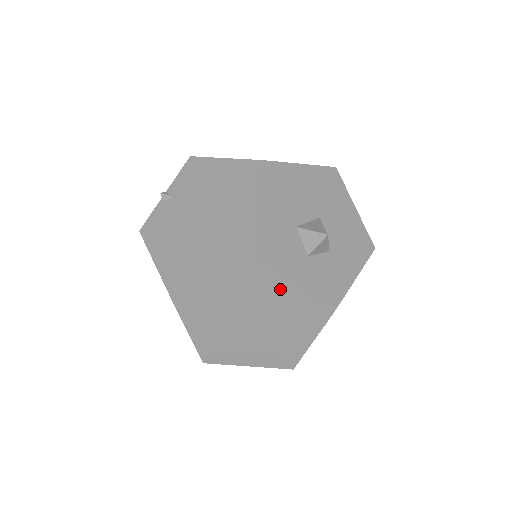
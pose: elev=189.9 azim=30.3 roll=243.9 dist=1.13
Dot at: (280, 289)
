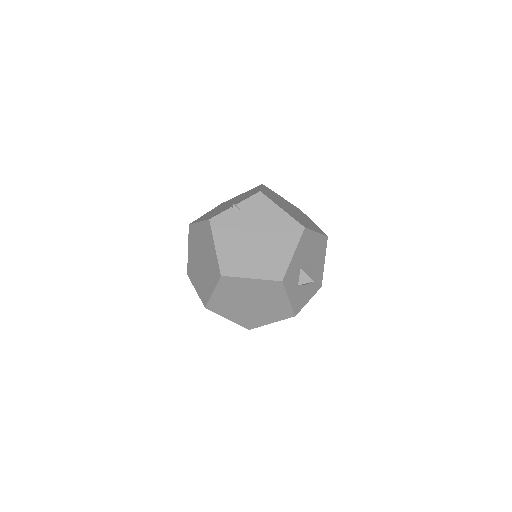
Dot at: (278, 297)
